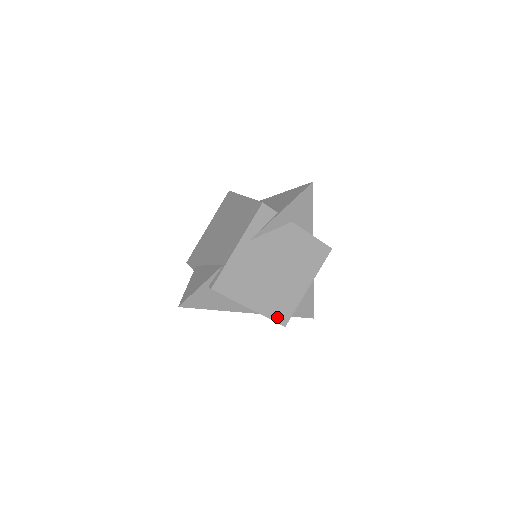
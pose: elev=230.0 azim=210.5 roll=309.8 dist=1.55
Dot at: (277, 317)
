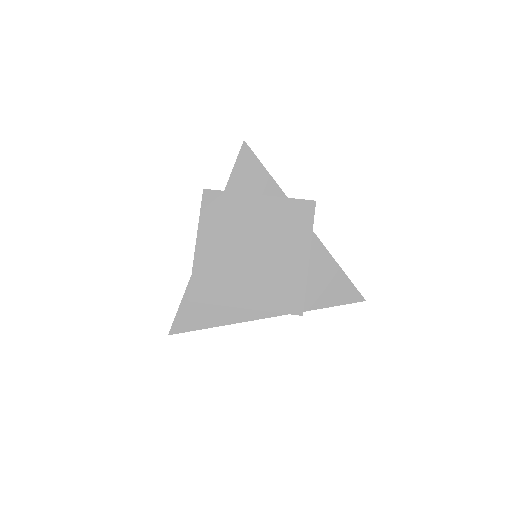
Dot at: (285, 307)
